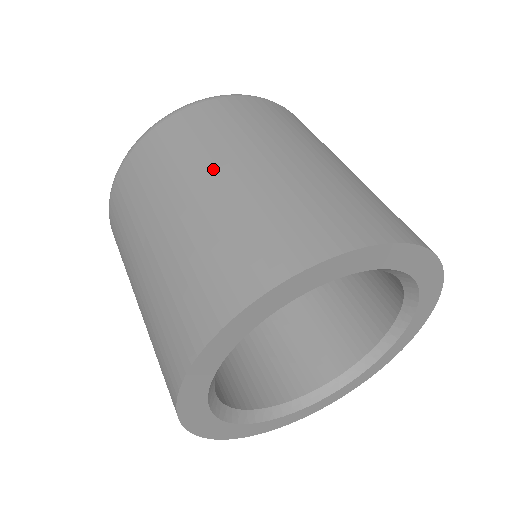
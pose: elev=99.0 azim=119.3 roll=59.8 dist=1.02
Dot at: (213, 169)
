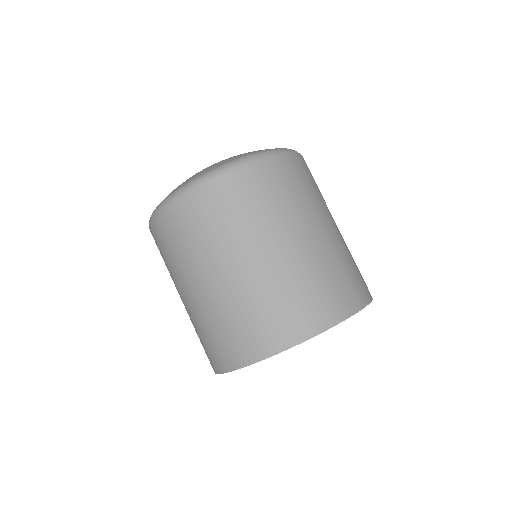
Dot at: (237, 255)
